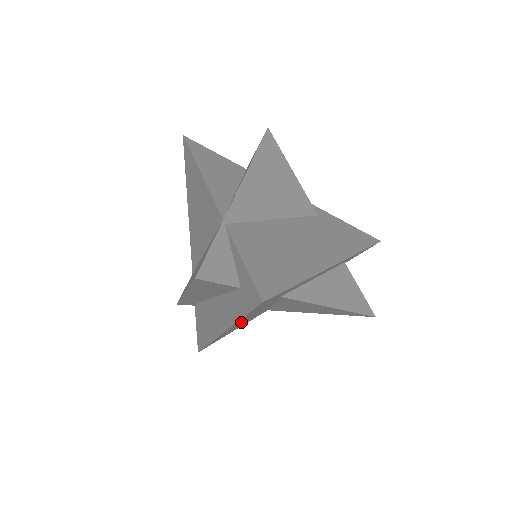
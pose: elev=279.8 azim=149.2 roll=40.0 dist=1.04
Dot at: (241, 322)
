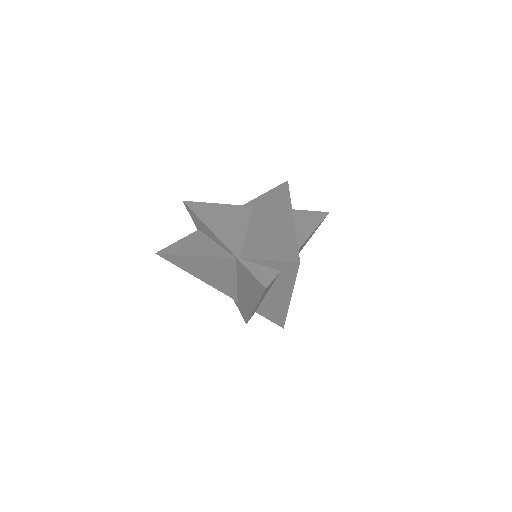
Dot at: occluded
